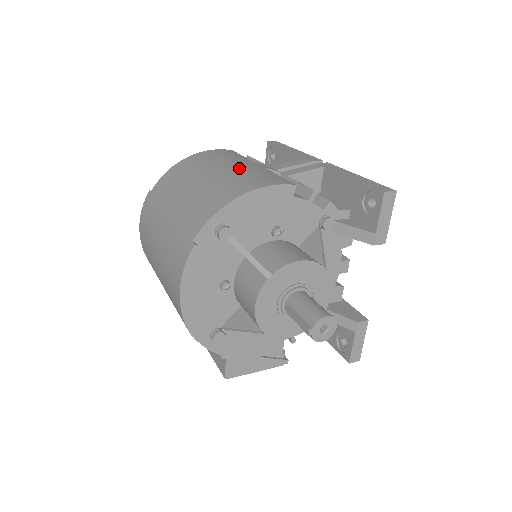
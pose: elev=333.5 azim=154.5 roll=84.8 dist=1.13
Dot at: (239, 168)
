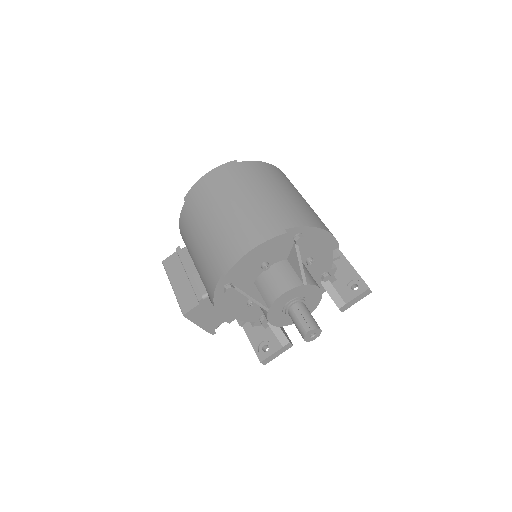
Dot at: occluded
